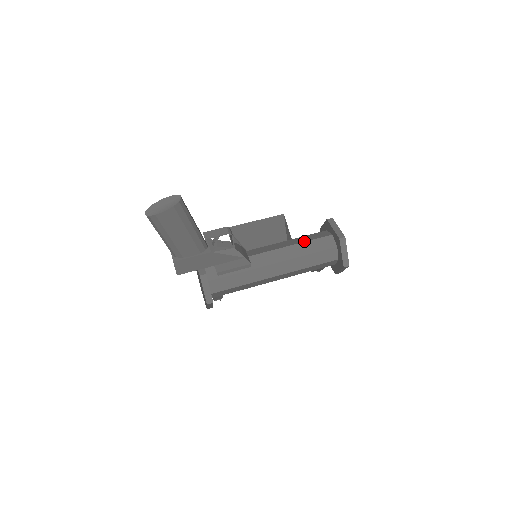
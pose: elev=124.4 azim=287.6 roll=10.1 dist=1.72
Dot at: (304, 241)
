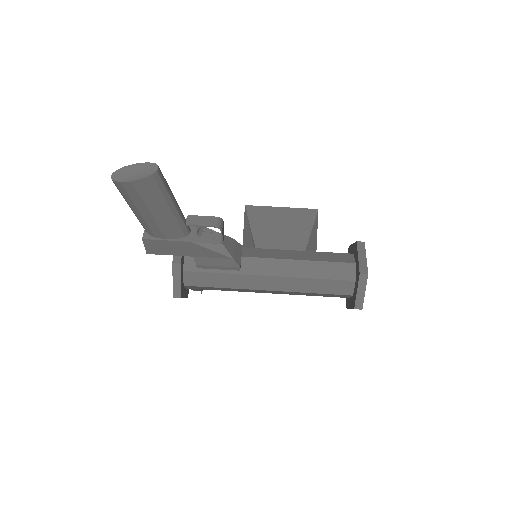
Dot at: (317, 260)
